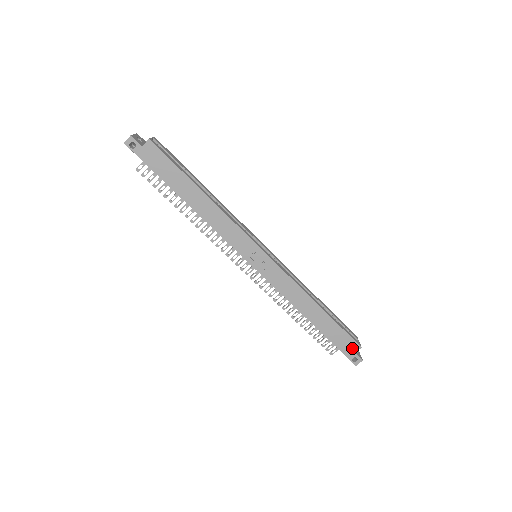
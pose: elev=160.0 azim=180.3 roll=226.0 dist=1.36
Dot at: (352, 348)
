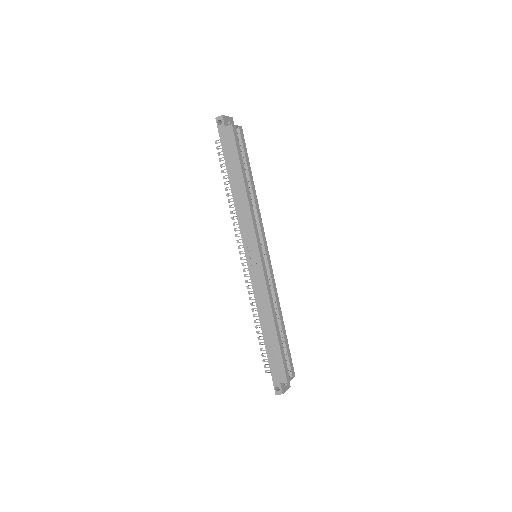
Dot at: (280, 378)
